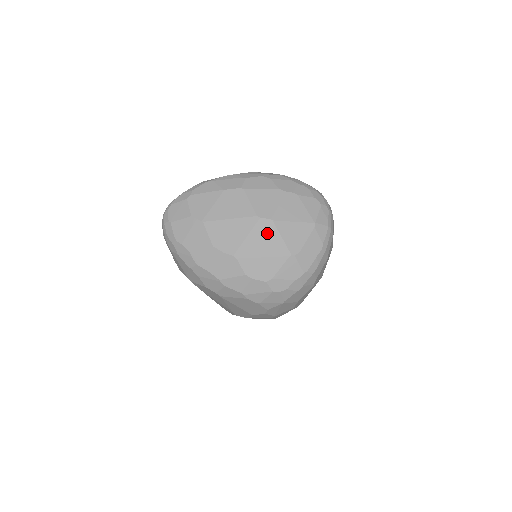
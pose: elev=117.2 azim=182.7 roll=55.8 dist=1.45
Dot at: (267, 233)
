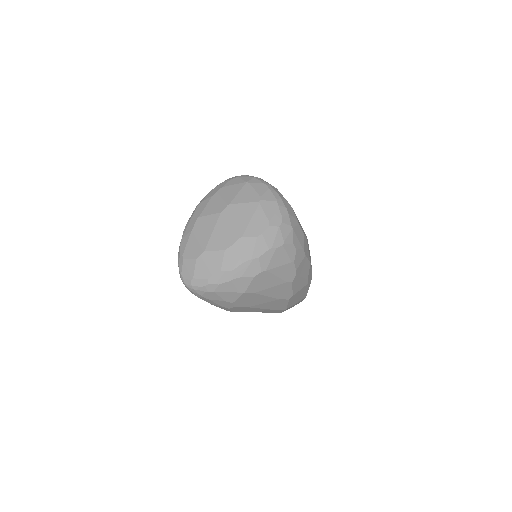
Dot at: (236, 211)
